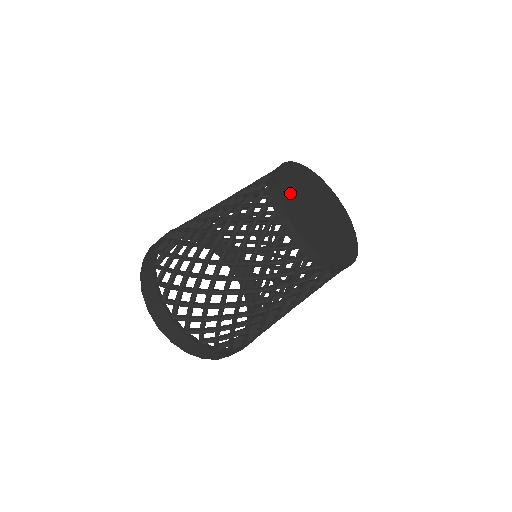
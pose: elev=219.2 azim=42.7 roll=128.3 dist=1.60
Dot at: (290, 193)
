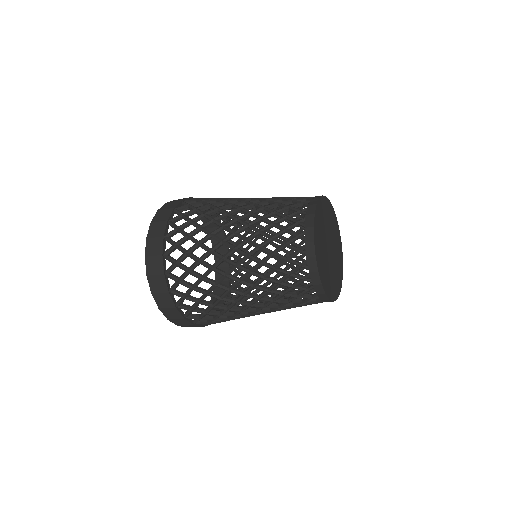
Dot at: (324, 271)
